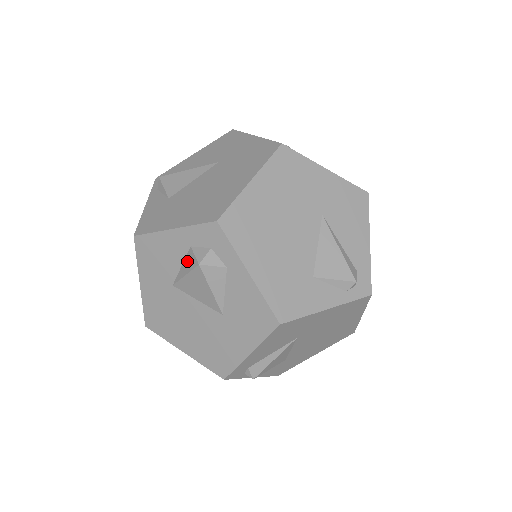
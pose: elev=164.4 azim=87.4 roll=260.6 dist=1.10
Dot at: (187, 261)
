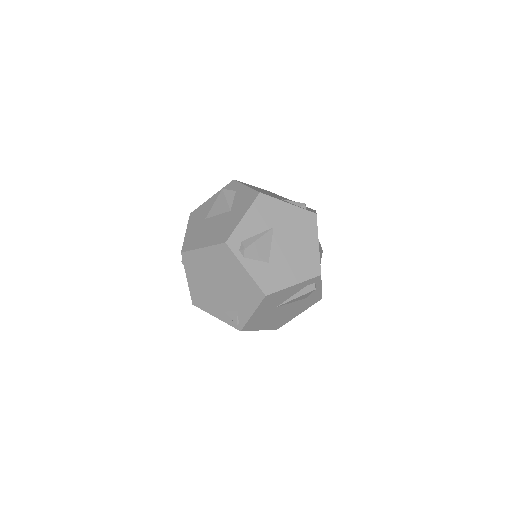
Dot at: occluded
